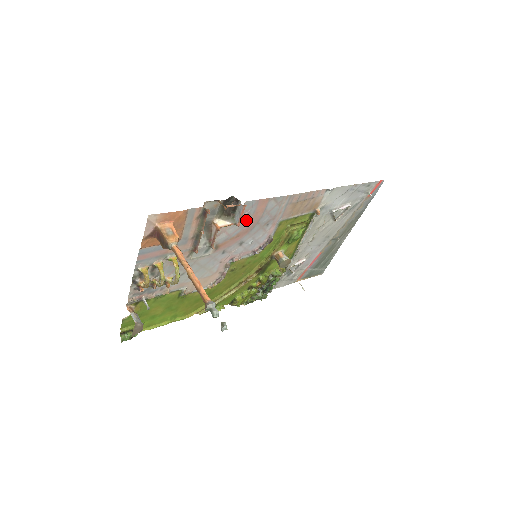
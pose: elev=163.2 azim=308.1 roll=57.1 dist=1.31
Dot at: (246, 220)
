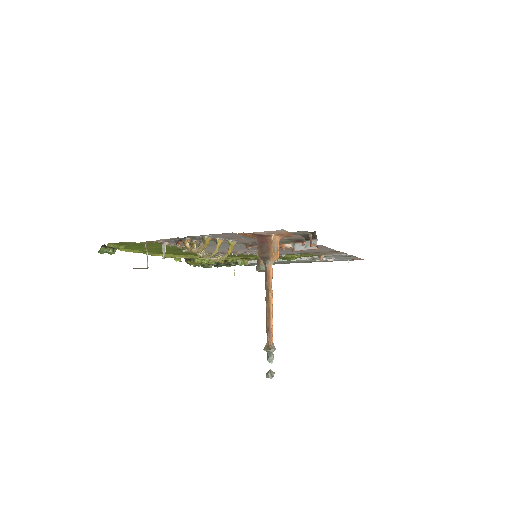
Dot at: occluded
